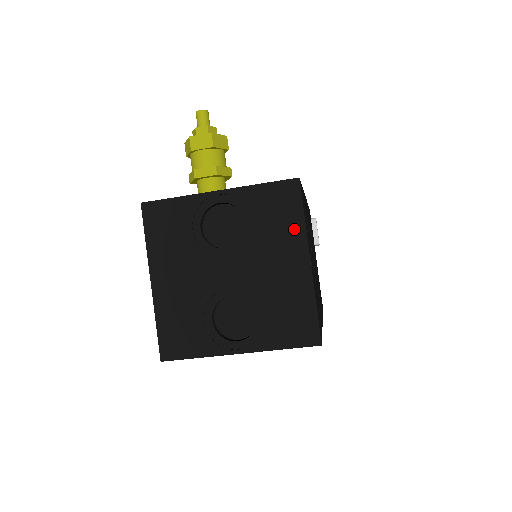
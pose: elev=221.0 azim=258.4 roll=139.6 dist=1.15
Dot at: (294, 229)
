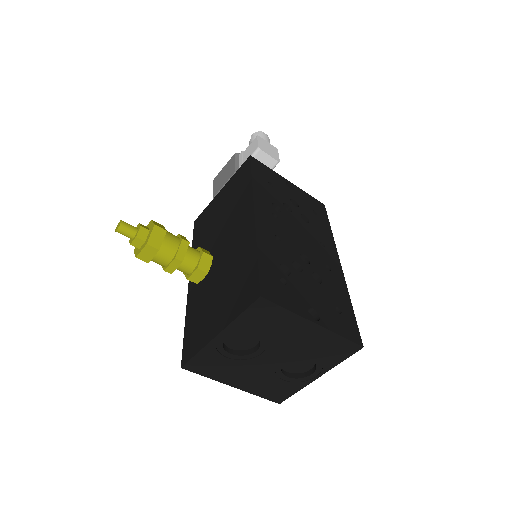
Dot at: (288, 319)
